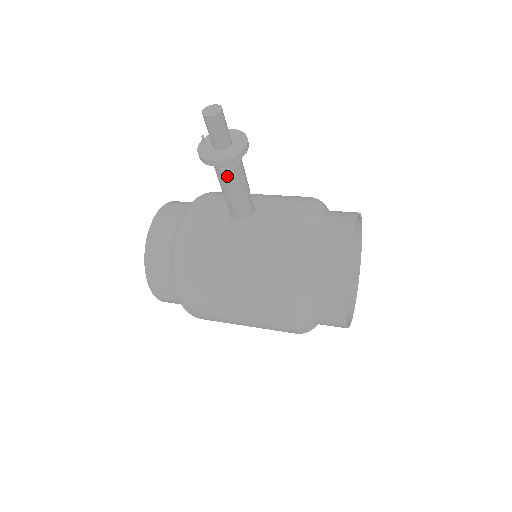
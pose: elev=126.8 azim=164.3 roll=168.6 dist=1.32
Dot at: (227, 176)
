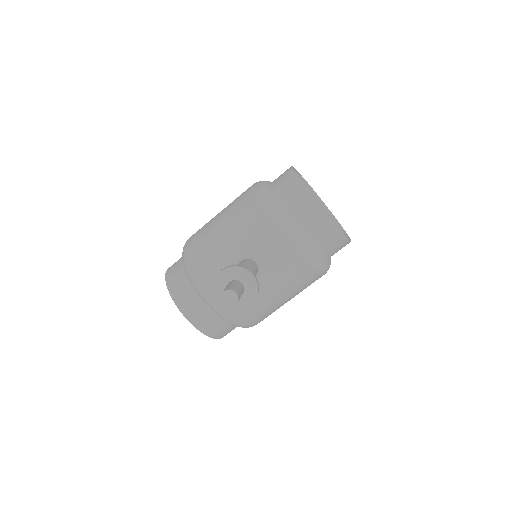
Dot at: occluded
